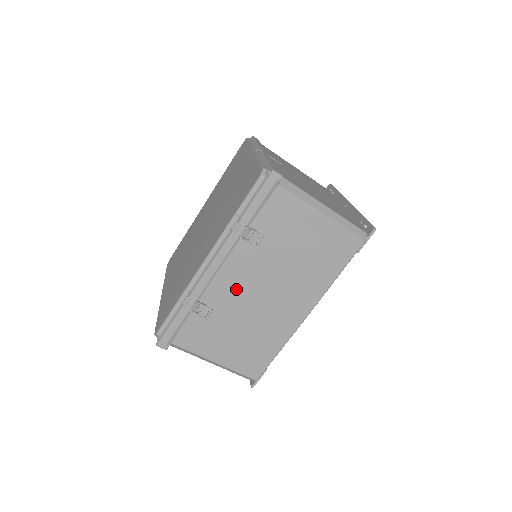
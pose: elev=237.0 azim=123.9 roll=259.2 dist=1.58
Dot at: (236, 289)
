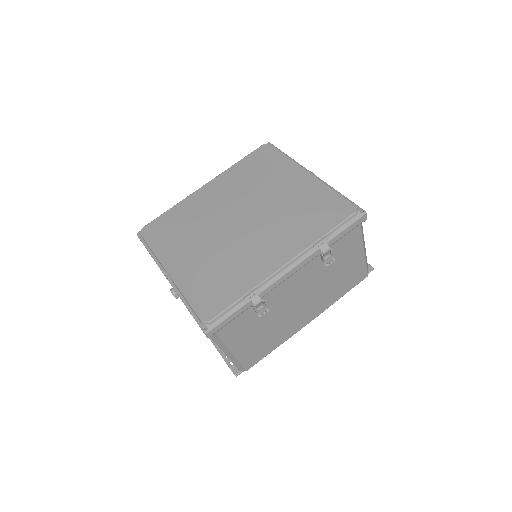
Dot at: (288, 294)
